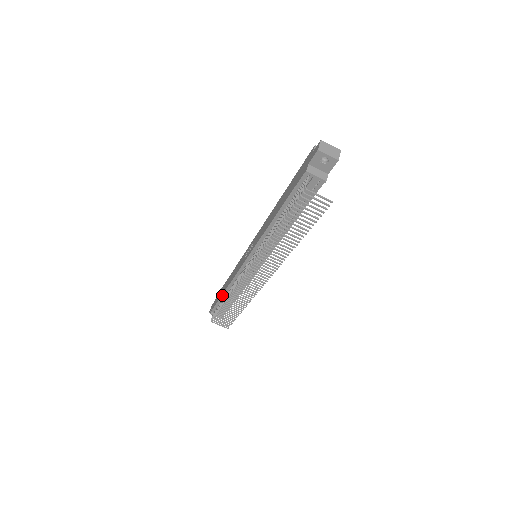
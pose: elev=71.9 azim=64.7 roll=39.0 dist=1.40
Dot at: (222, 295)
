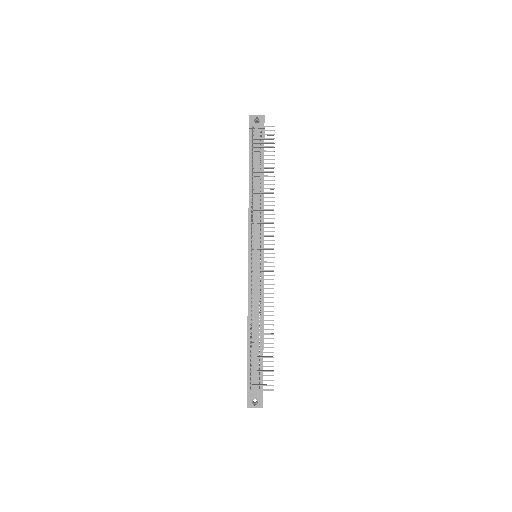
Dot at: (247, 340)
